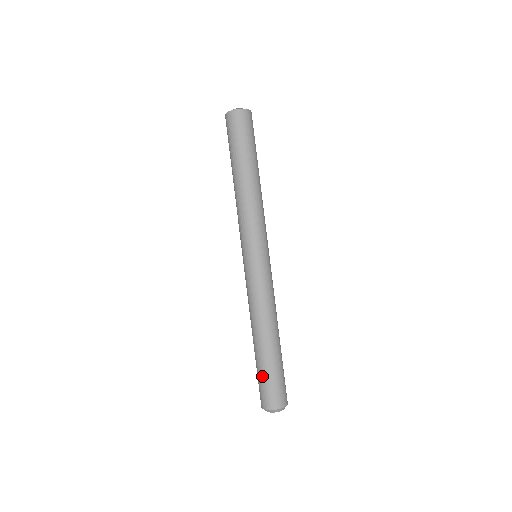
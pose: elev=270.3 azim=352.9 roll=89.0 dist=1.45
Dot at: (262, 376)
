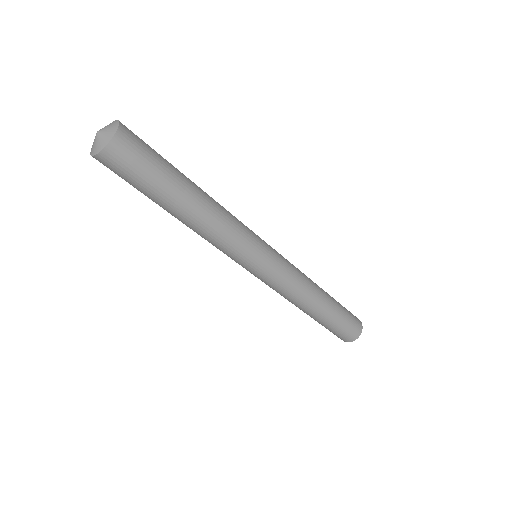
Dot at: occluded
